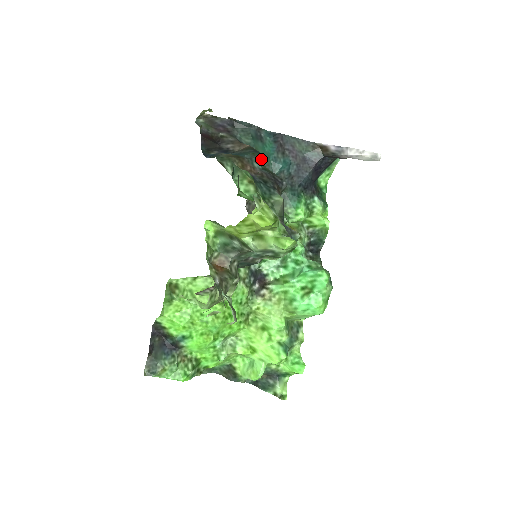
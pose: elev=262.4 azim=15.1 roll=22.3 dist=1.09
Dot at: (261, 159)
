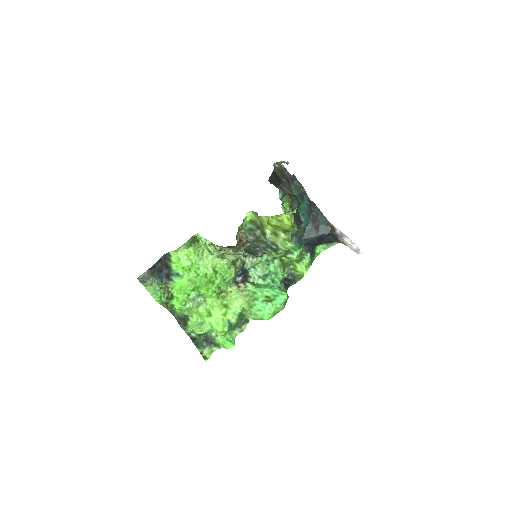
Dot at: occluded
